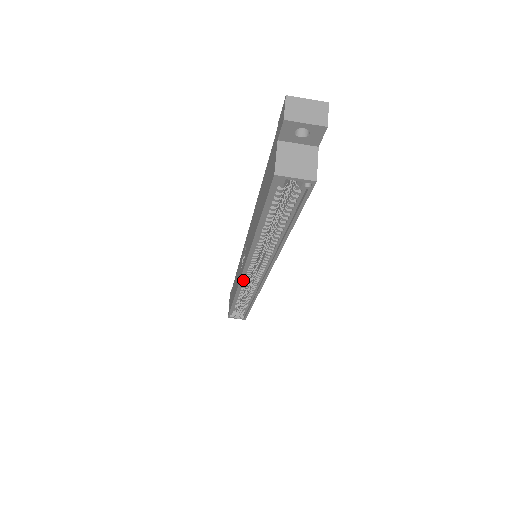
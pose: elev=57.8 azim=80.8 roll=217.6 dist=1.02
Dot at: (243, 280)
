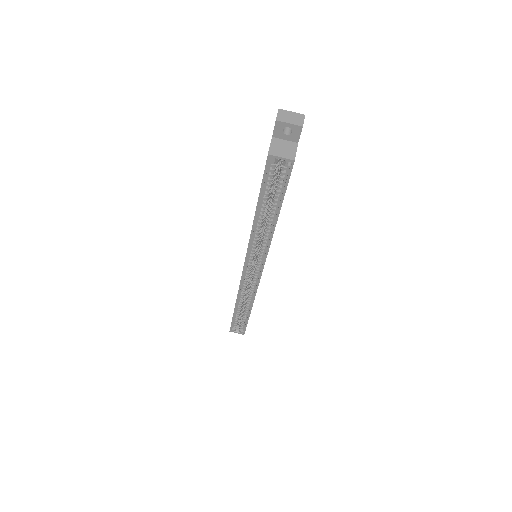
Dot at: (244, 276)
